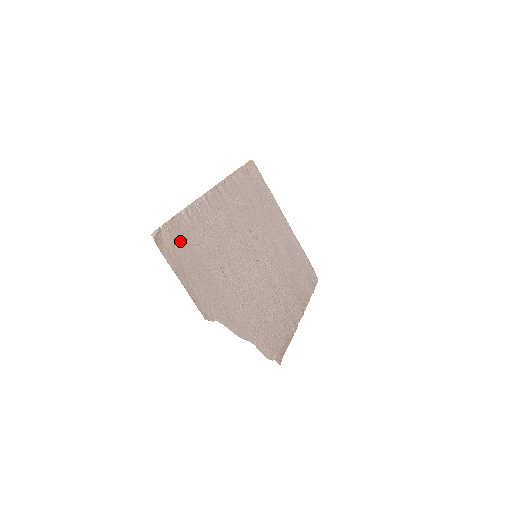
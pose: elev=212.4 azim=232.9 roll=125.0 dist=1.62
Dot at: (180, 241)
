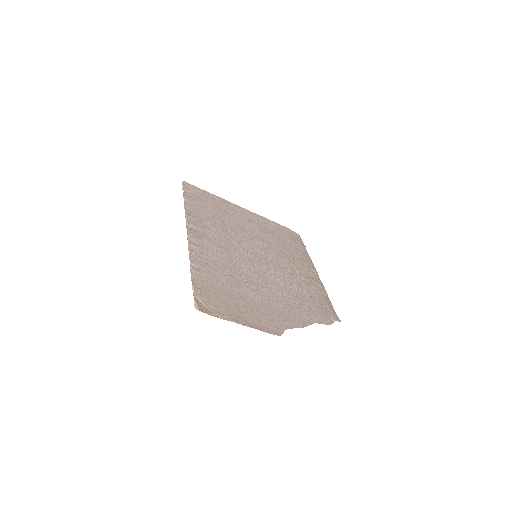
Dot at: (212, 295)
